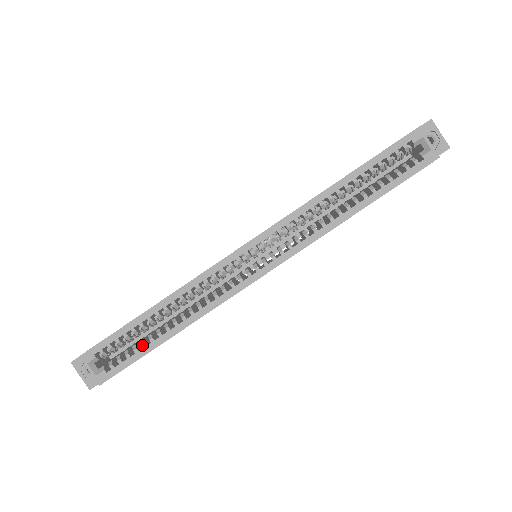
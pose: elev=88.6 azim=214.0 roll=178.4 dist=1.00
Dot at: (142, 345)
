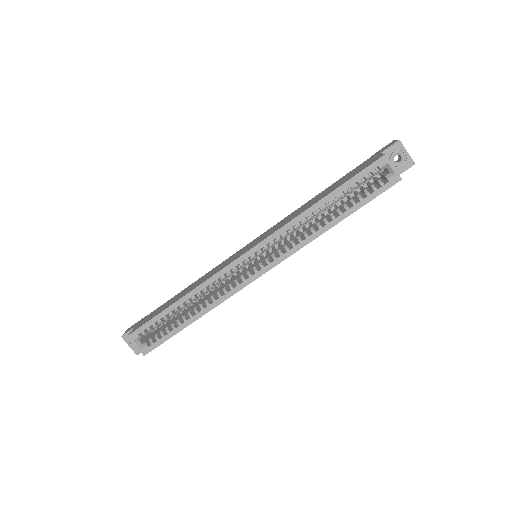
Dot at: (173, 328)
